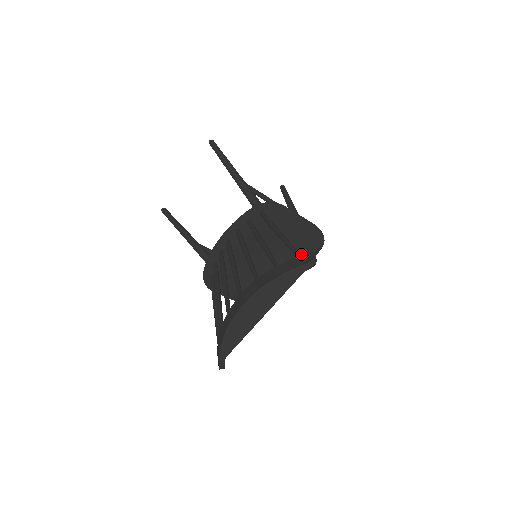
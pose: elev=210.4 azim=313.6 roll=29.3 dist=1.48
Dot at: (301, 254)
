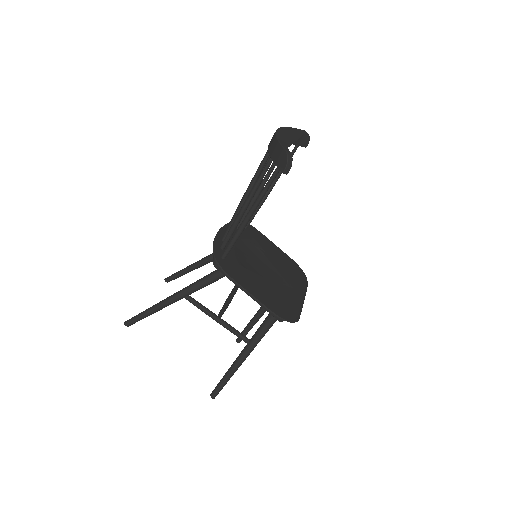
Dot at: (293, 278)
